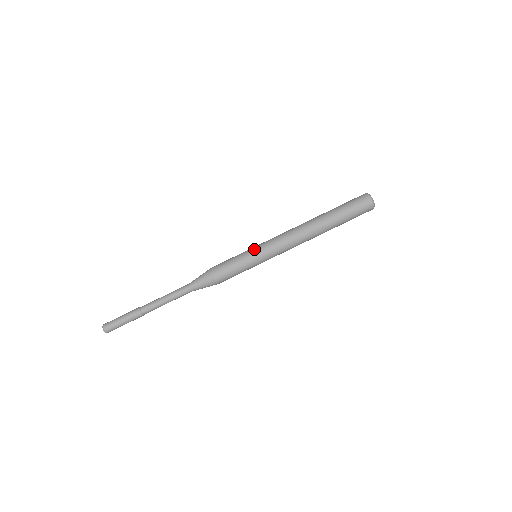
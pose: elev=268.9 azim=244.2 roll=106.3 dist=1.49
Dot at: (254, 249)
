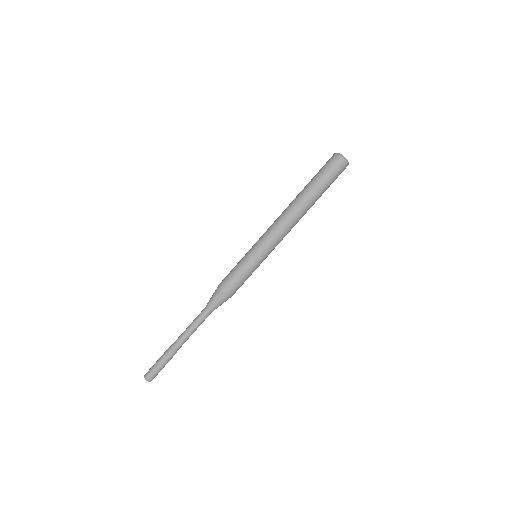
Dot at: (252, 251)
